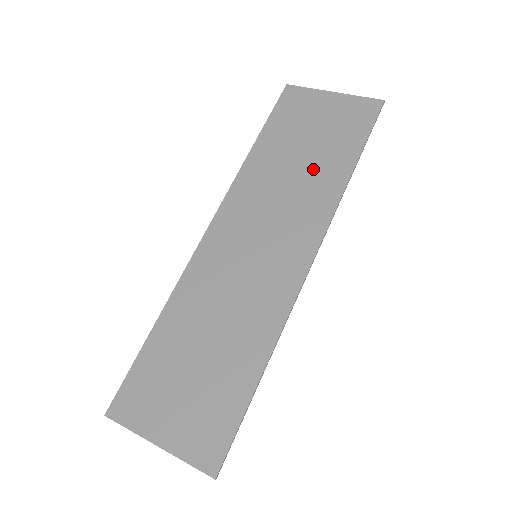
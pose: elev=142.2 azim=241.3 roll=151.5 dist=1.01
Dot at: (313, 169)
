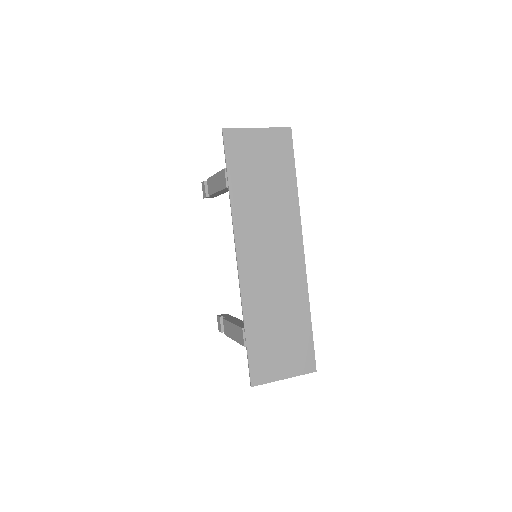
Dot at: (276, 194)
